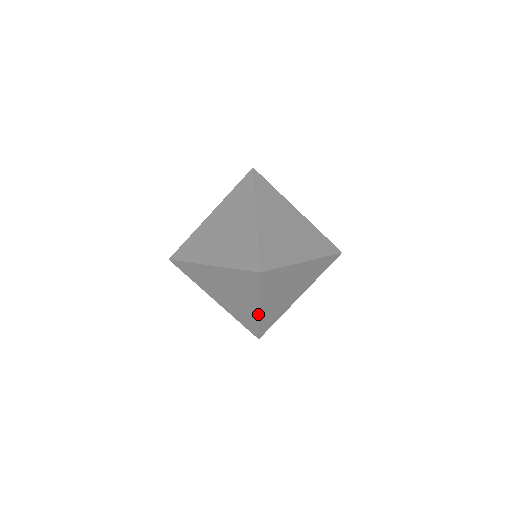
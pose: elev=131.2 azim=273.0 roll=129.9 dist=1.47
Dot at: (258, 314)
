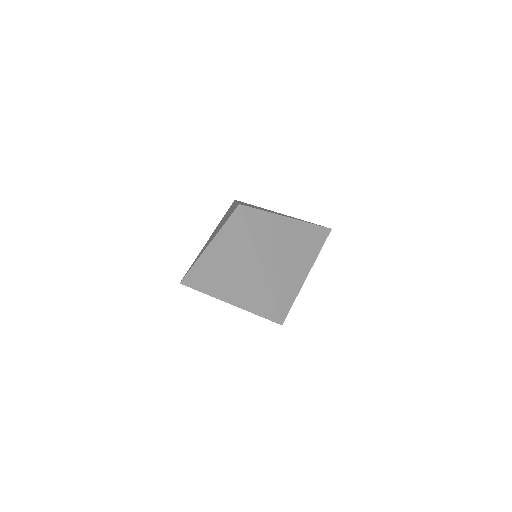
Dot at: occluded
